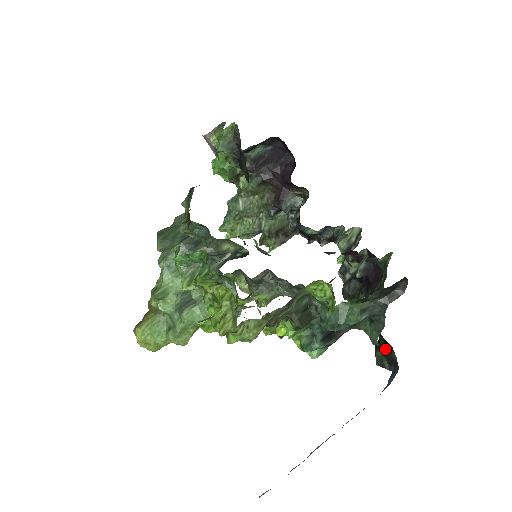
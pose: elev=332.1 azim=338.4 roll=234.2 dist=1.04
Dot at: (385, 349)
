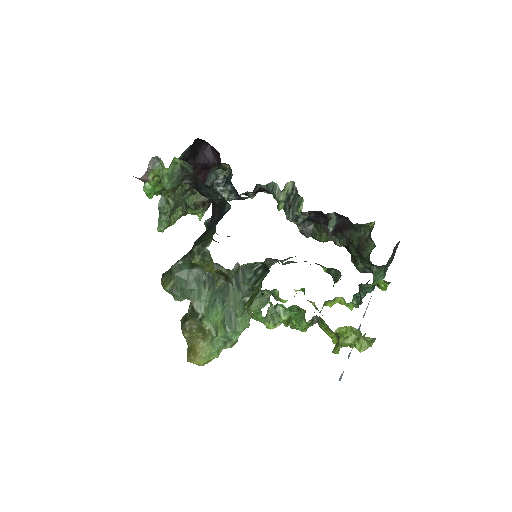
Dot at: (367, 264)
